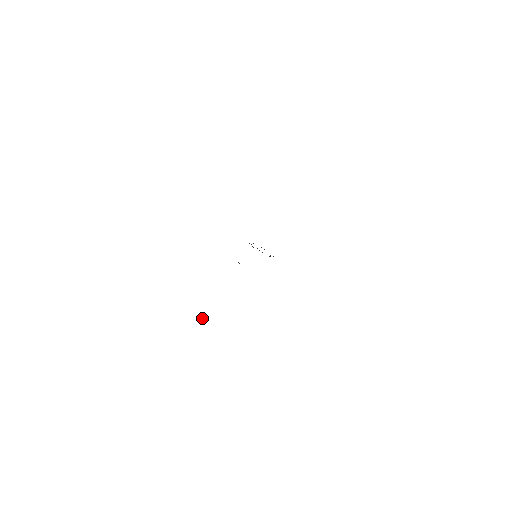
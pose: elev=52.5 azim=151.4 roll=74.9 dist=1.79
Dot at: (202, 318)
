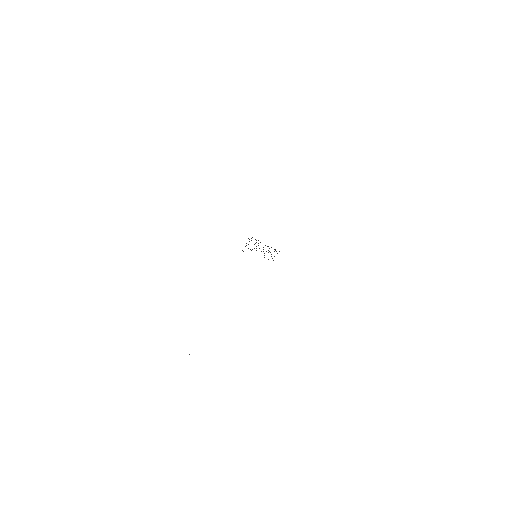
Dot at: occluded
